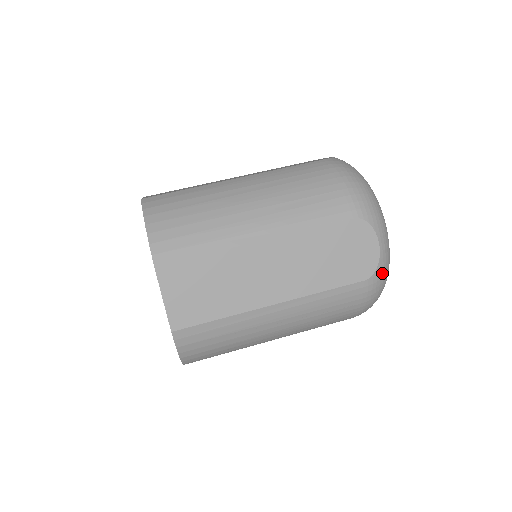
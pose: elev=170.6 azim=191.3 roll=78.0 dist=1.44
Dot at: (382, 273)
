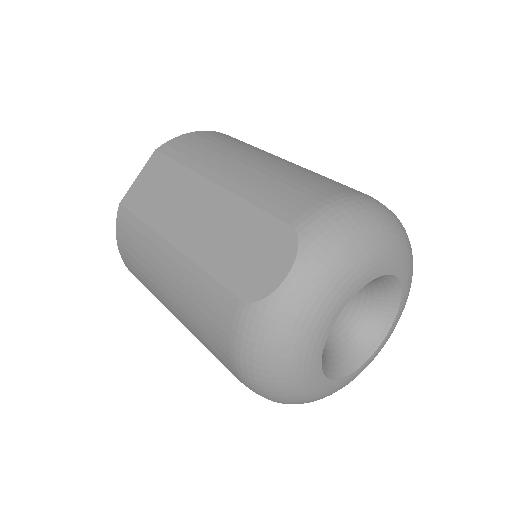
Dot at: (268, 319)
